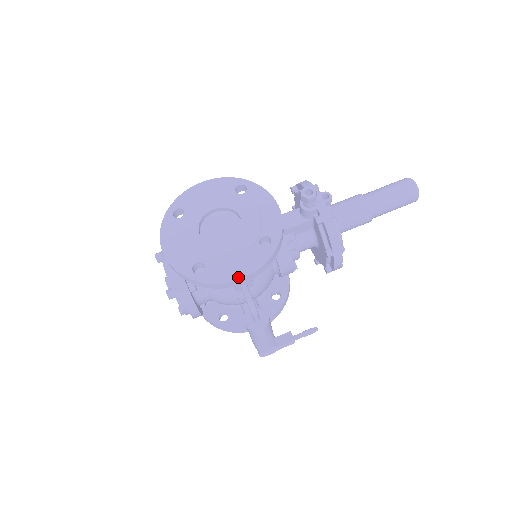
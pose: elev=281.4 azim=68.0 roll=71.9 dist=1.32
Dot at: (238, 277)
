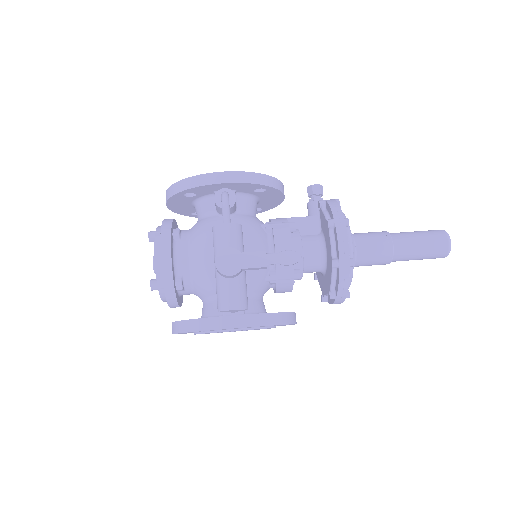
Dot at: (221, 172)
